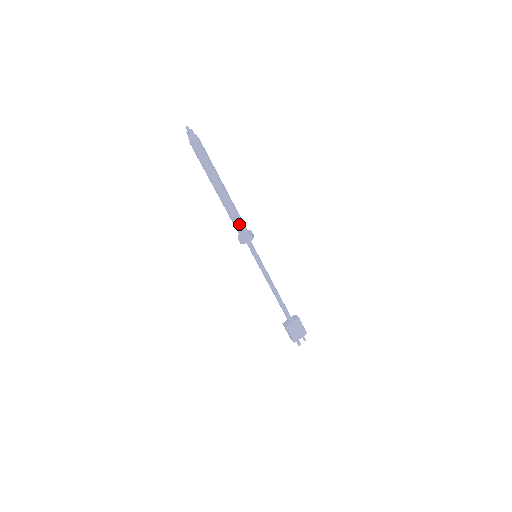
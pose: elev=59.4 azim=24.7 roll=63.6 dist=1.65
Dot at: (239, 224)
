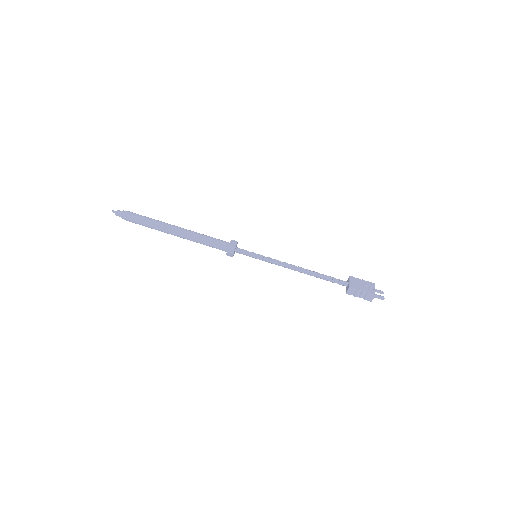
Dot at: (215, 240)
